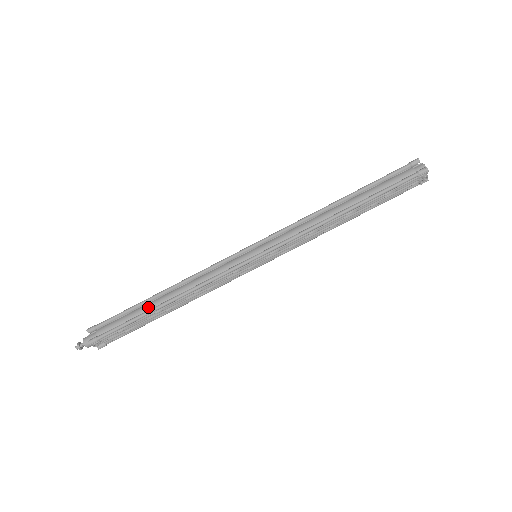
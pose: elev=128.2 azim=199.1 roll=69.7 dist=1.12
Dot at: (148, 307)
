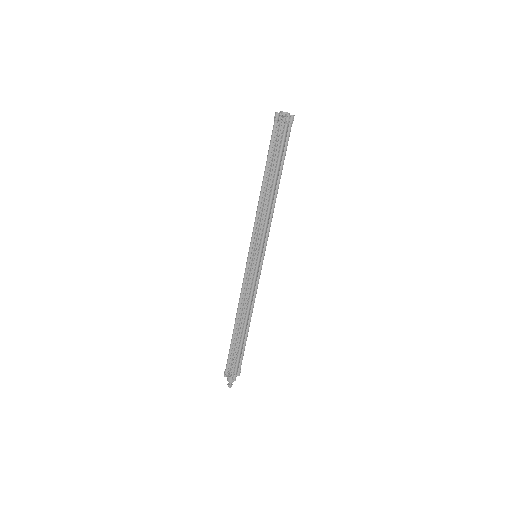
Dot at: occluded
